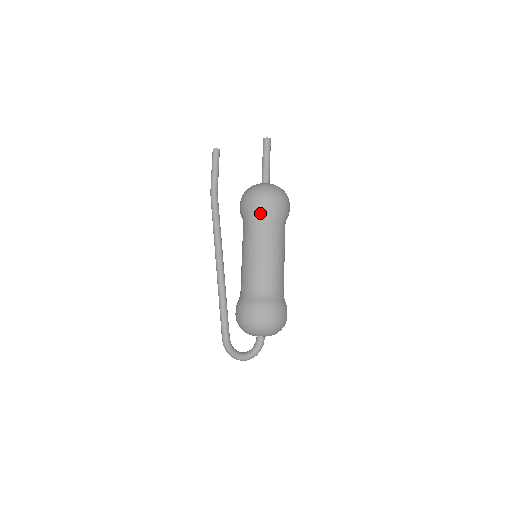
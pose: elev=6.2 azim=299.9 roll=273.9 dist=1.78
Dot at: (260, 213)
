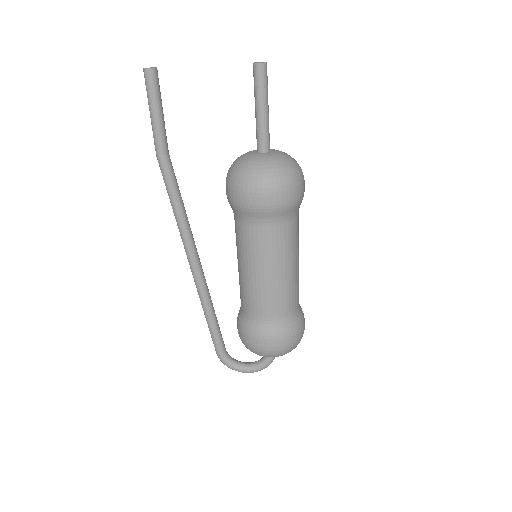
Dot at: (275, 217)
